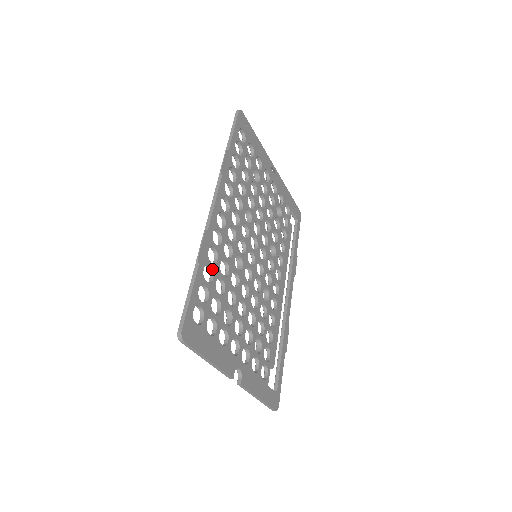
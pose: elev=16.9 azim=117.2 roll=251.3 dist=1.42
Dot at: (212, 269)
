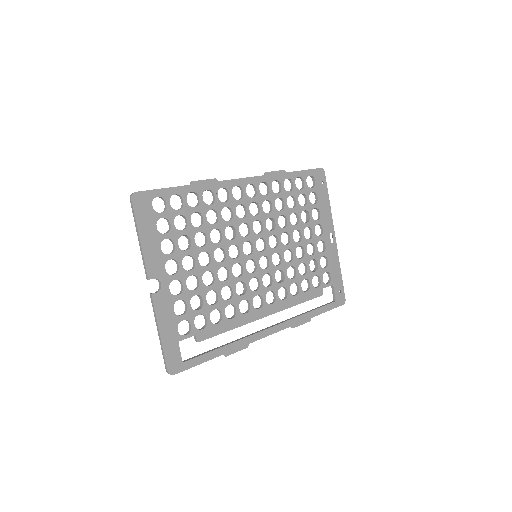
Dot at: (200, 202)
